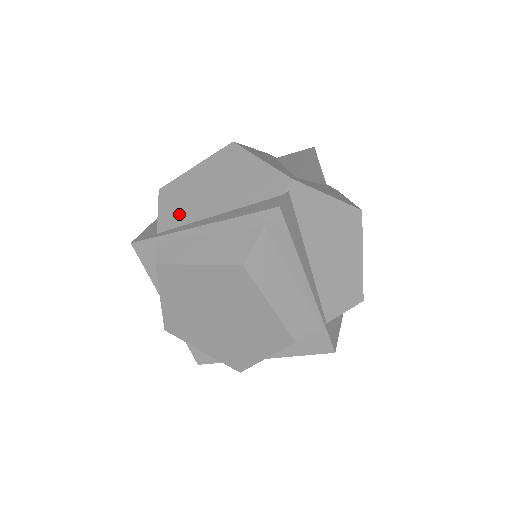
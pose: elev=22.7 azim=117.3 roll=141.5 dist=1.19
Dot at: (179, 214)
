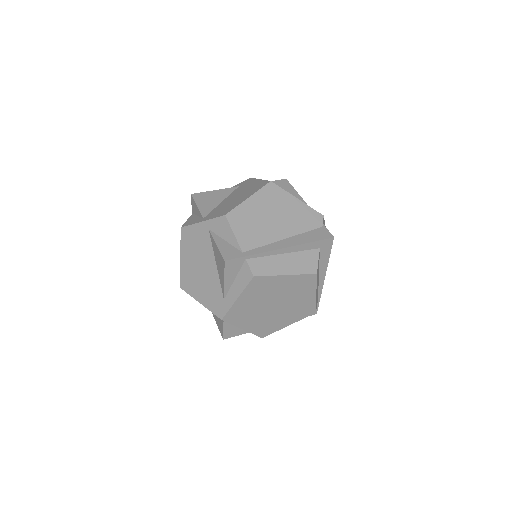
Dot at: (254, 237)
